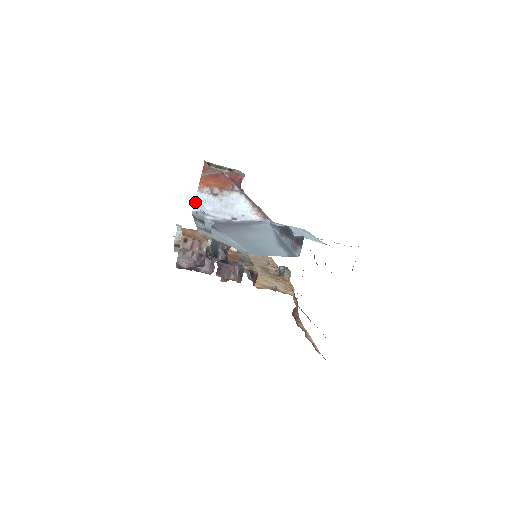
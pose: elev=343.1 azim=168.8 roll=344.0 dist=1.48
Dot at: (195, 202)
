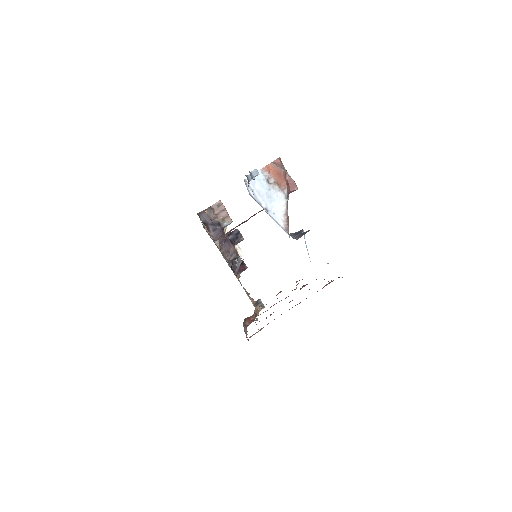
Dot at: occluded
